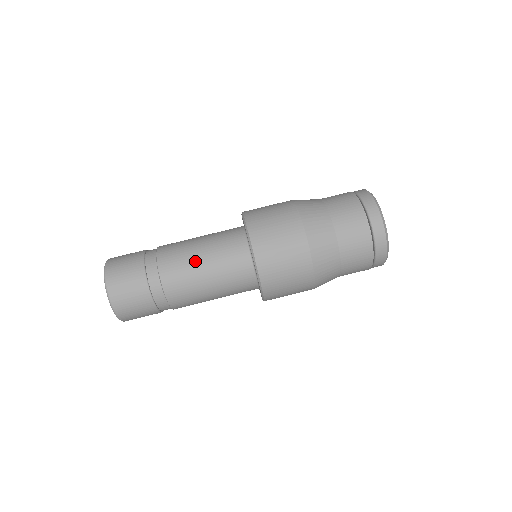
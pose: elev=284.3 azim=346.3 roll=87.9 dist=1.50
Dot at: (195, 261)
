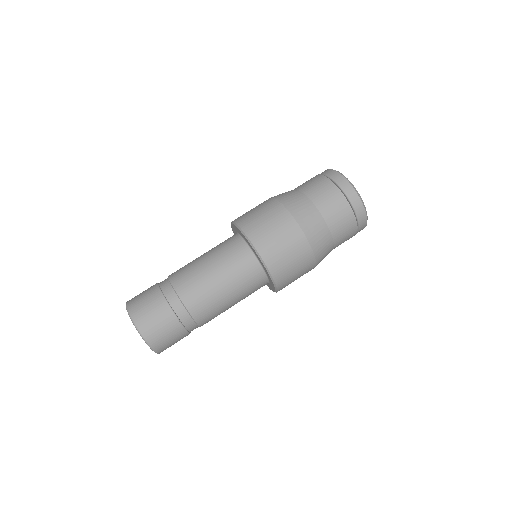
Dot at: (222, 298)
